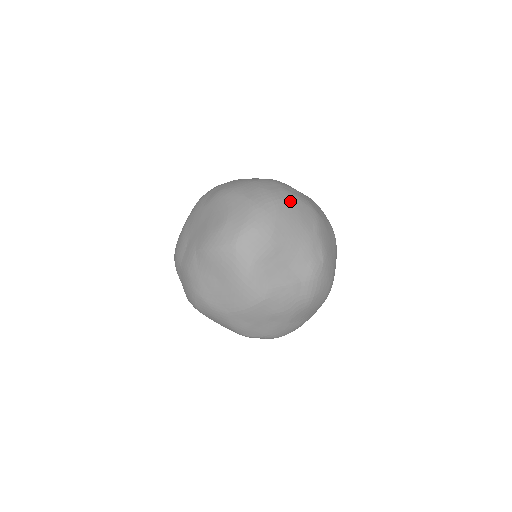
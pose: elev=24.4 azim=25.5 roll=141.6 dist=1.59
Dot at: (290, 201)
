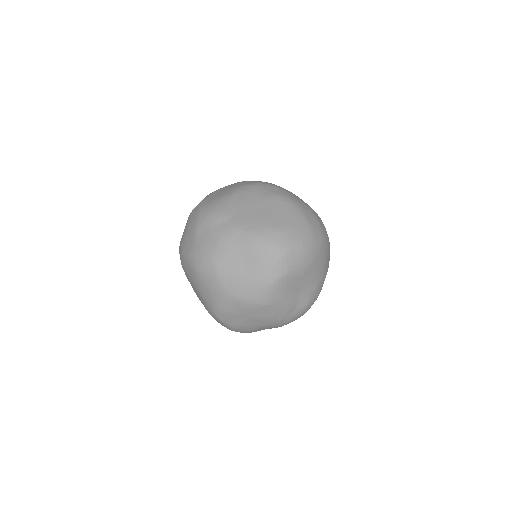
Dot at: (328, 244)
